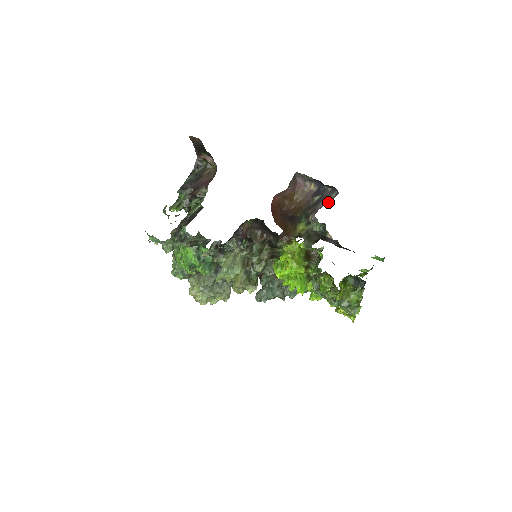
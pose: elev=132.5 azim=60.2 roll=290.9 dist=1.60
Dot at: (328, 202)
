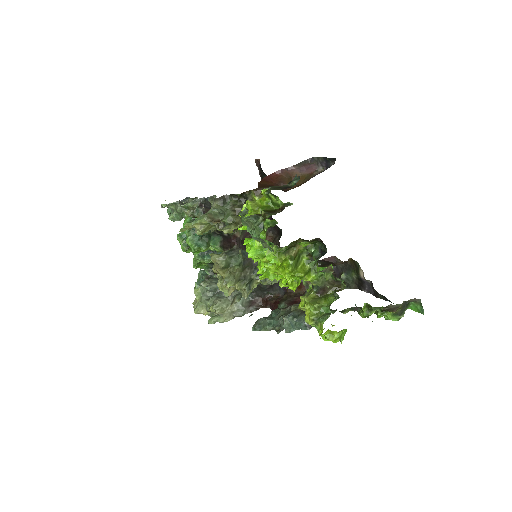
Dot at: occluded
